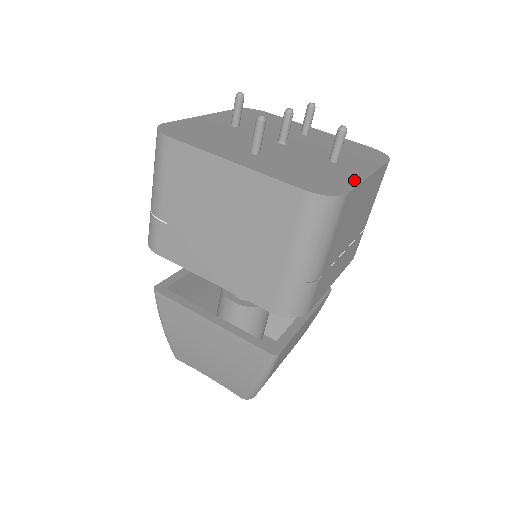
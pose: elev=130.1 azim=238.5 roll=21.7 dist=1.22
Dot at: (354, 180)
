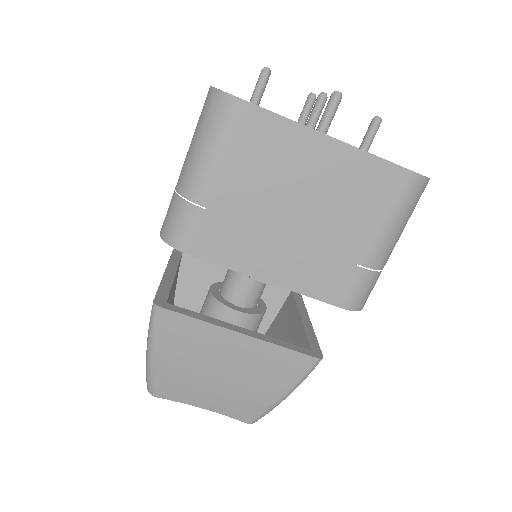
Dot at: (290, 119)
